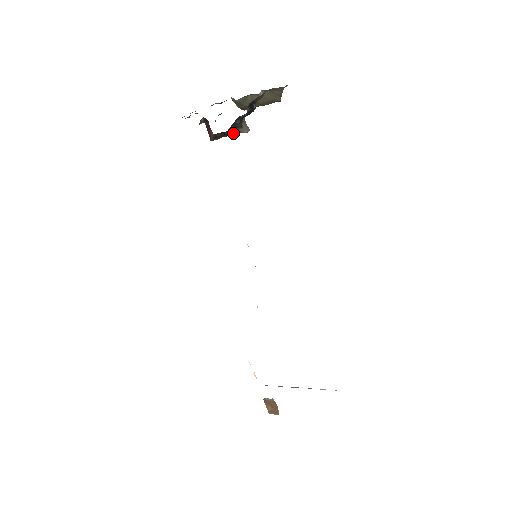
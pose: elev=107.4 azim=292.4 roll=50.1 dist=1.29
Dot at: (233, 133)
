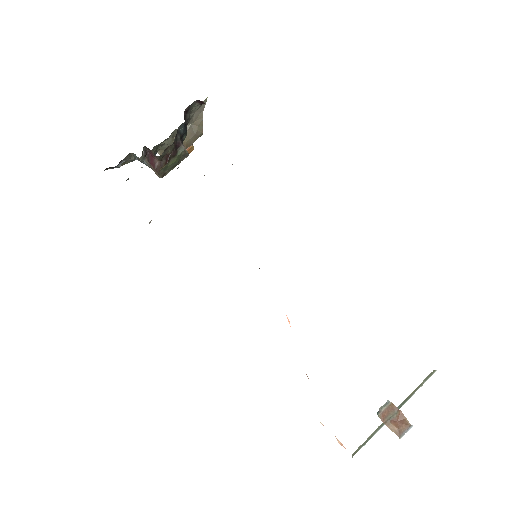
Dot at: (177, 154)
